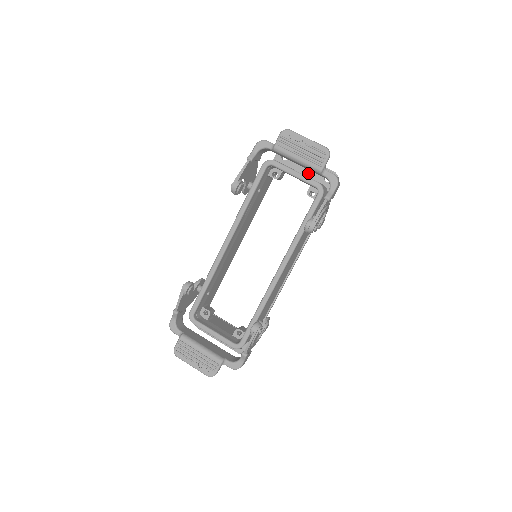
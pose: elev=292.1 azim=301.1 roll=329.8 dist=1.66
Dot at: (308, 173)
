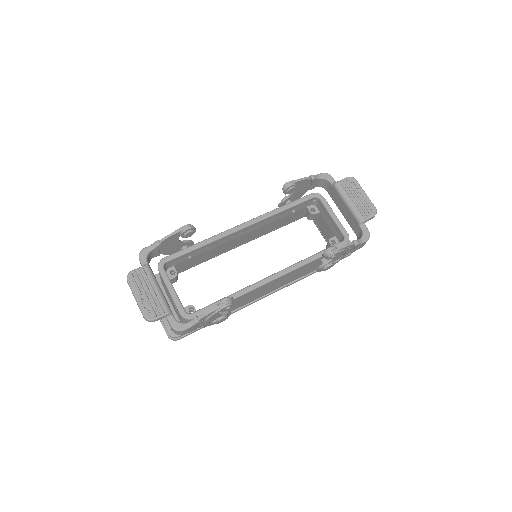
Dot at: occluded
